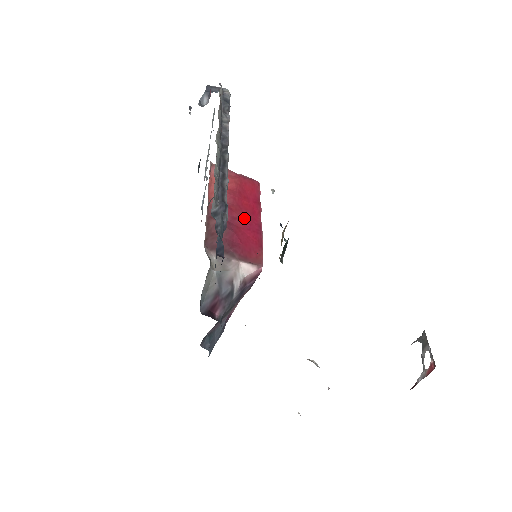
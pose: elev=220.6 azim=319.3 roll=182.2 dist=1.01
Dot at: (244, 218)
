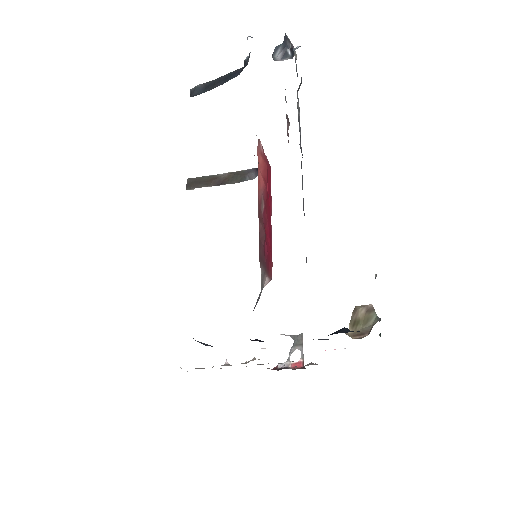
Dot at: (268, 219)
